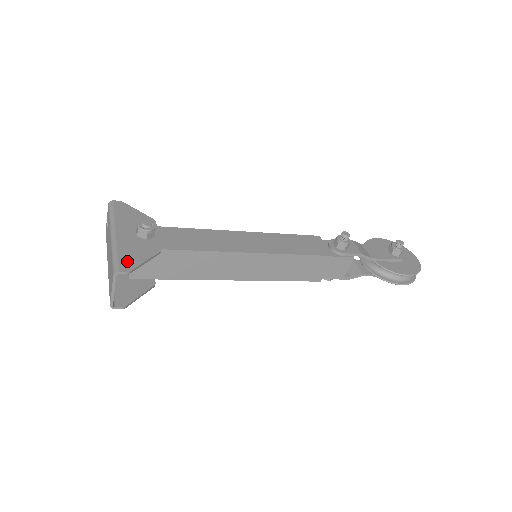
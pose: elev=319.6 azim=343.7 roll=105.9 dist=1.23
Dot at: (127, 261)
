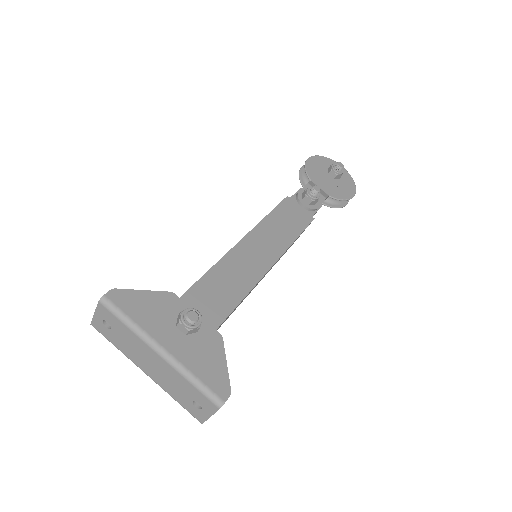
Dot at: (216, 381)
